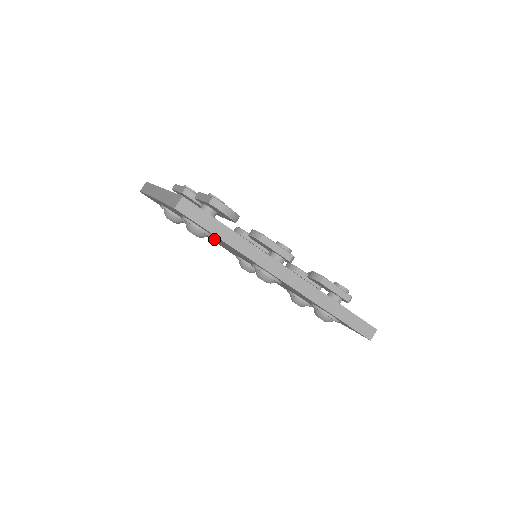
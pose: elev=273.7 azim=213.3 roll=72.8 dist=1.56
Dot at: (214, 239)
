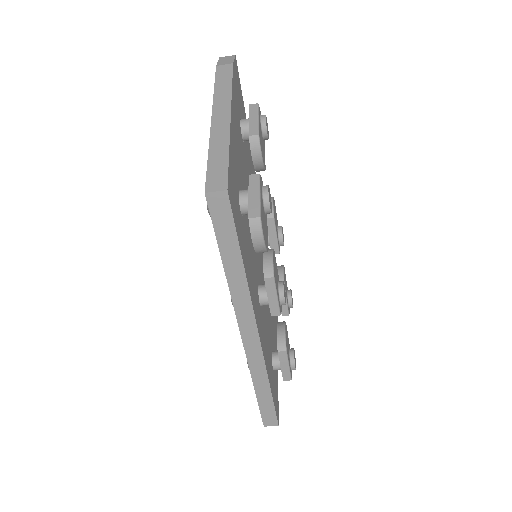
Dot at: occluded
